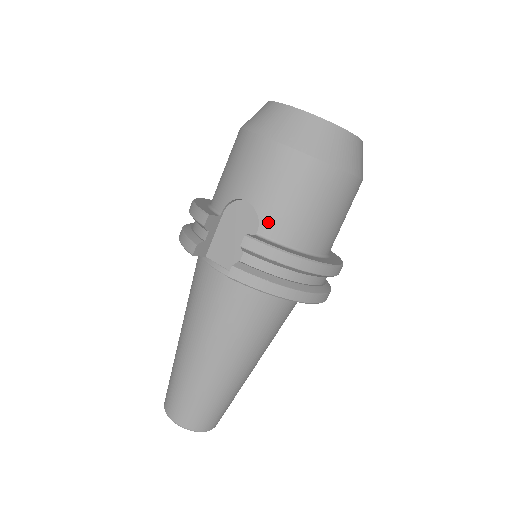
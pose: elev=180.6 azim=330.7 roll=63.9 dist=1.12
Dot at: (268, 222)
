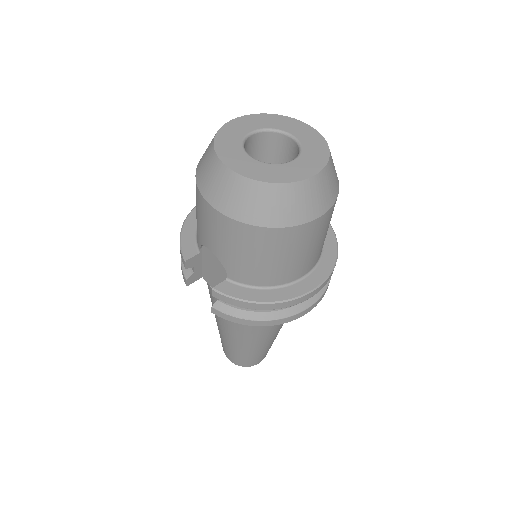
Dot at: (233, 271)
